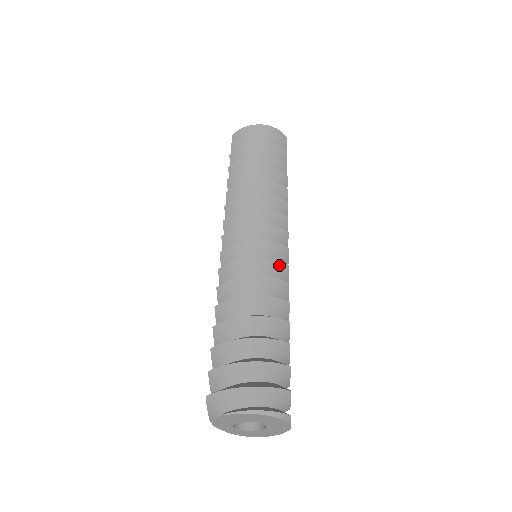
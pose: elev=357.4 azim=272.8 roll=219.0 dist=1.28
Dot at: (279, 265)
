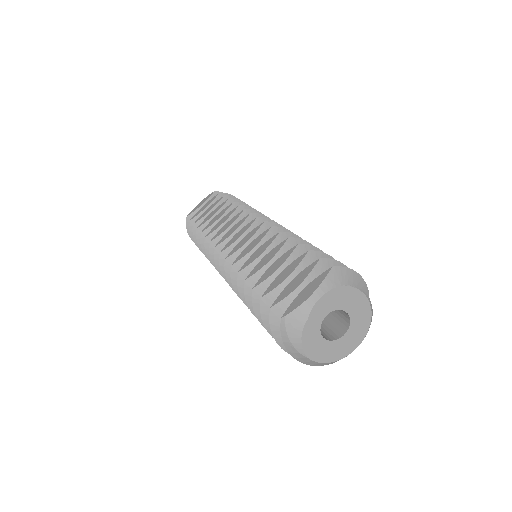
Dot at: occluded
